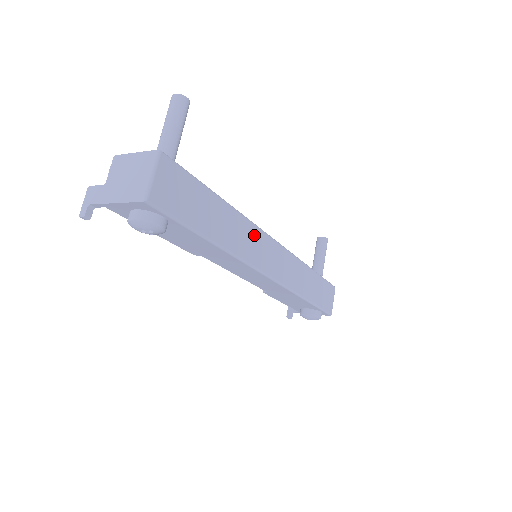
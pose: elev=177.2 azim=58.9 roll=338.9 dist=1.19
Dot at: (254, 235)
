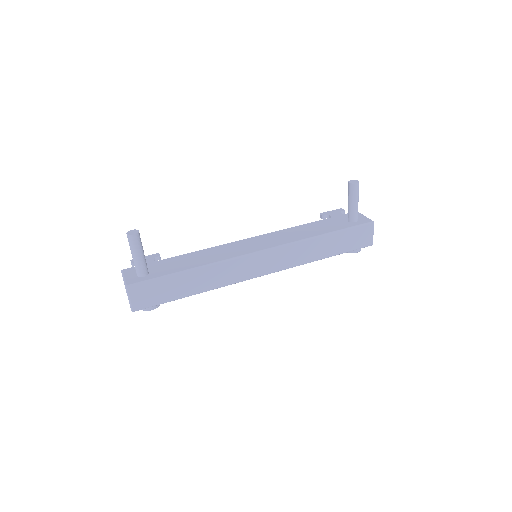
Dot at: (231, 266)
